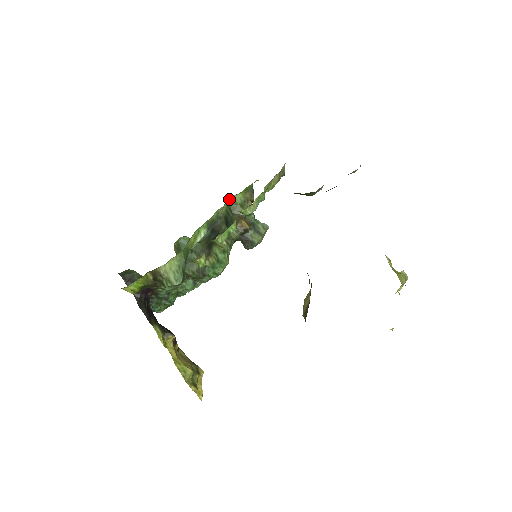
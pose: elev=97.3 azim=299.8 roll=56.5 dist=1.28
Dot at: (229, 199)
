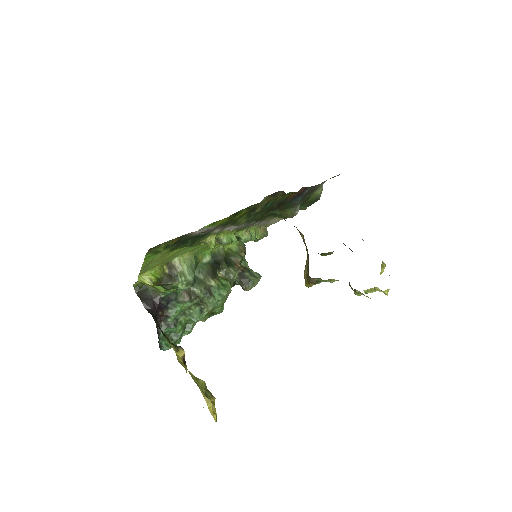
Dot at: (226, 247)
